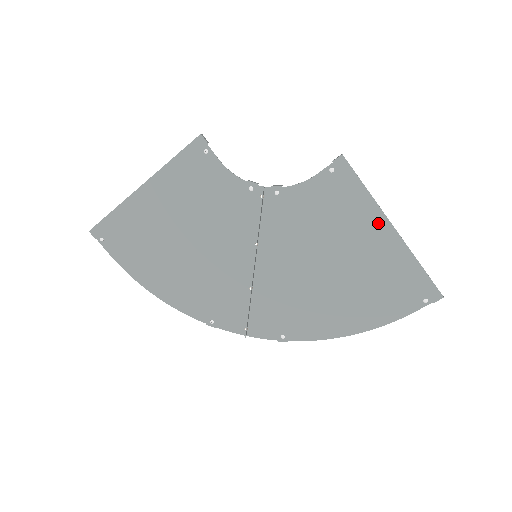
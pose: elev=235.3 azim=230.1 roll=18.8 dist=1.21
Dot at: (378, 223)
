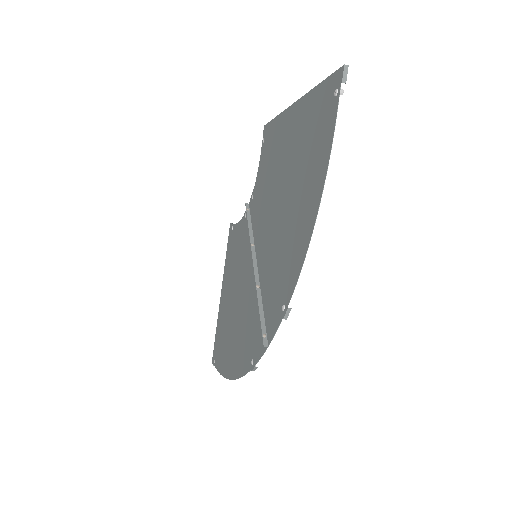
Dot at: (288, 118)
